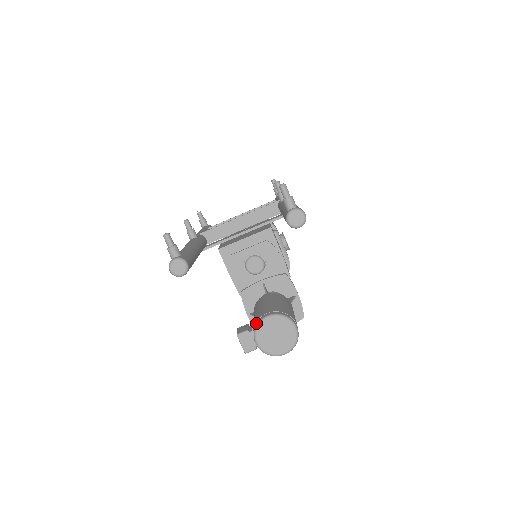
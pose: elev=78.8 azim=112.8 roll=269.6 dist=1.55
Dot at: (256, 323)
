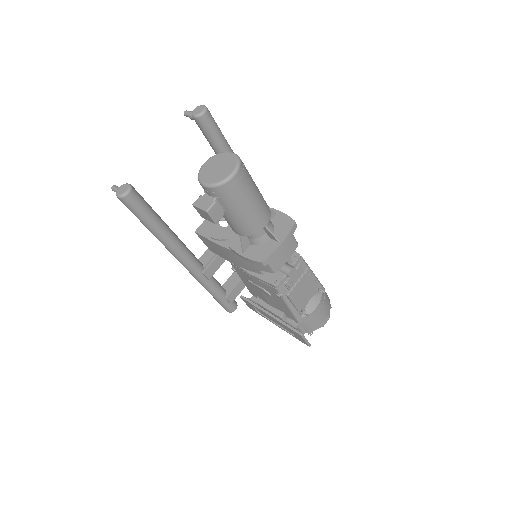
Dot at: occluded
